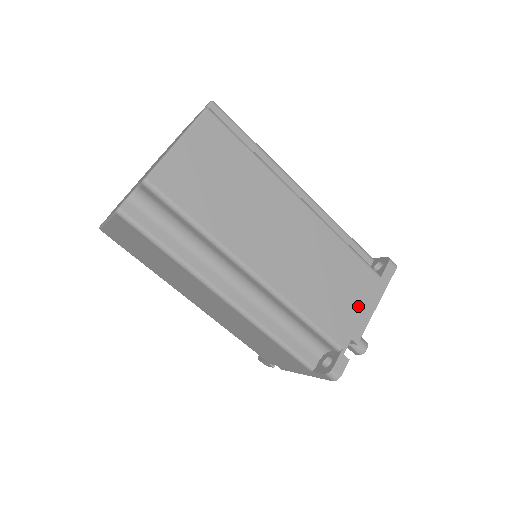
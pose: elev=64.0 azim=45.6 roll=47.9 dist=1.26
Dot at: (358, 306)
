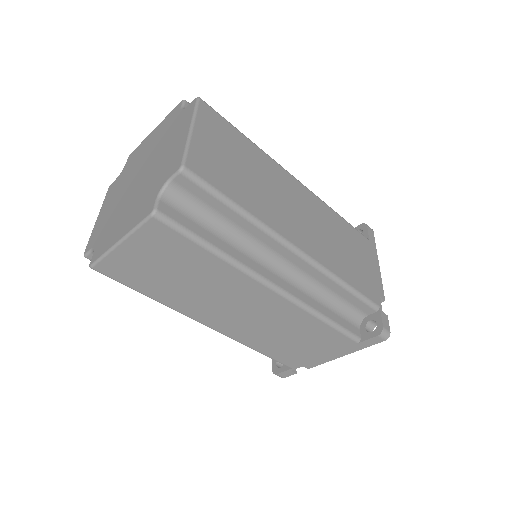
Dot at: (319, 353)
